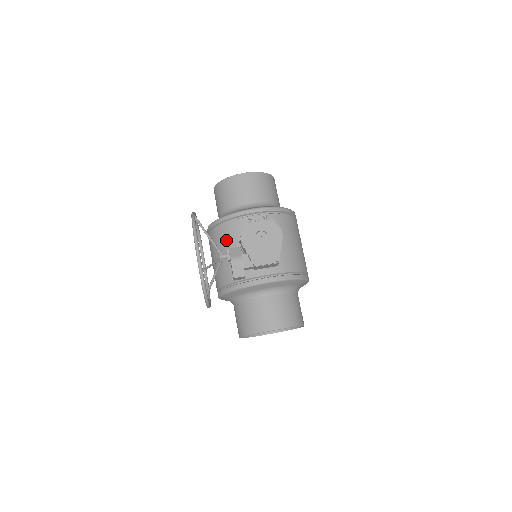
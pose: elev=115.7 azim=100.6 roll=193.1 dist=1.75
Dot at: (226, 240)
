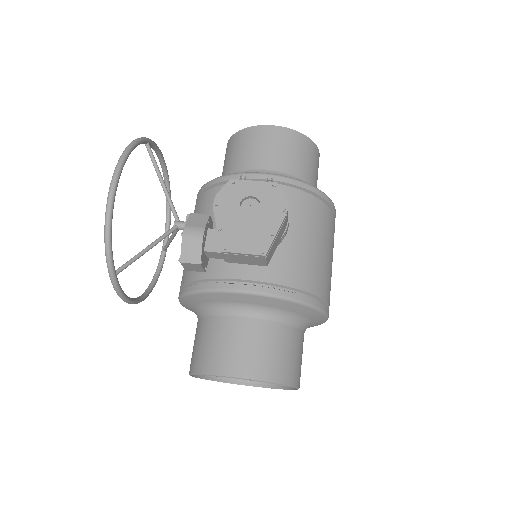
Dot at: (208, 213)
